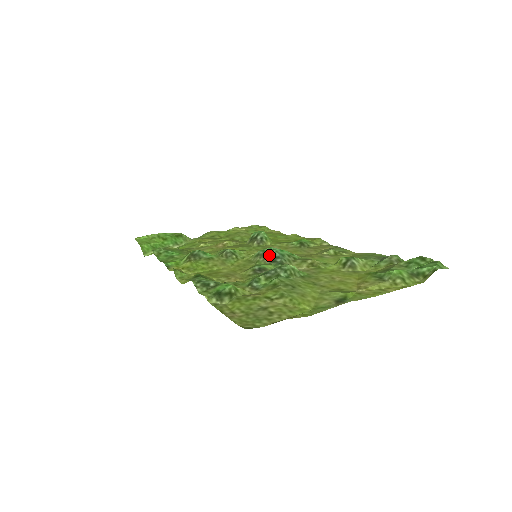
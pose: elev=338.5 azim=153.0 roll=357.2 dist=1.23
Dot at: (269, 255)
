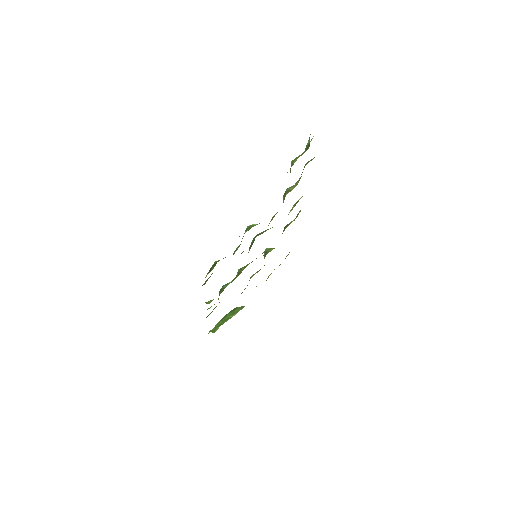
Dot at: (252, 242)
